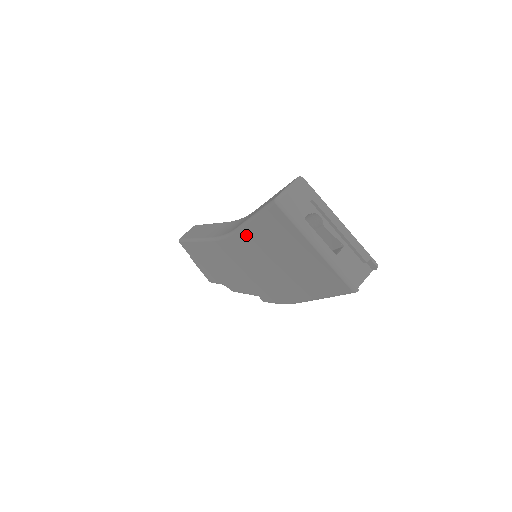
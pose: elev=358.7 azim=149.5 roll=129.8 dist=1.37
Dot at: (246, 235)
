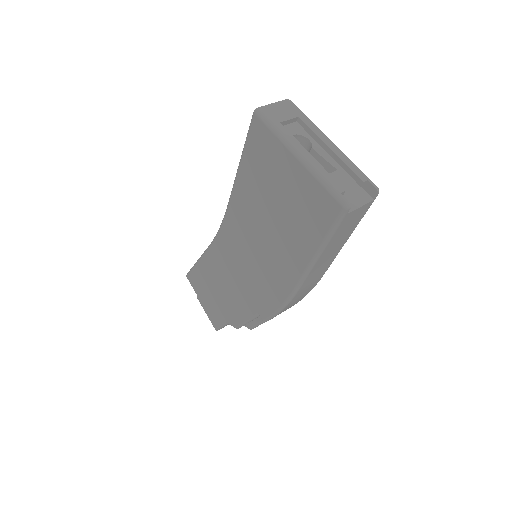
Dot at: (237, 201)
